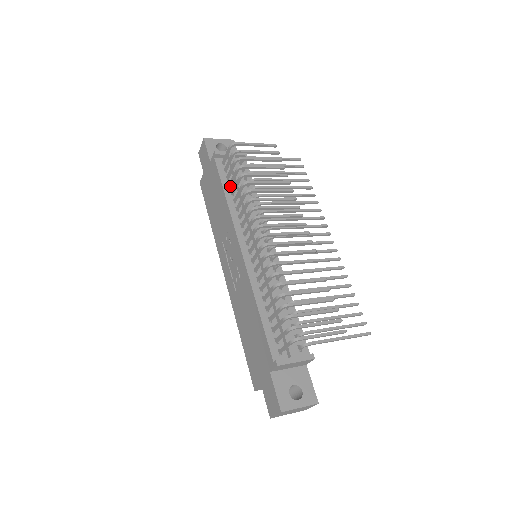
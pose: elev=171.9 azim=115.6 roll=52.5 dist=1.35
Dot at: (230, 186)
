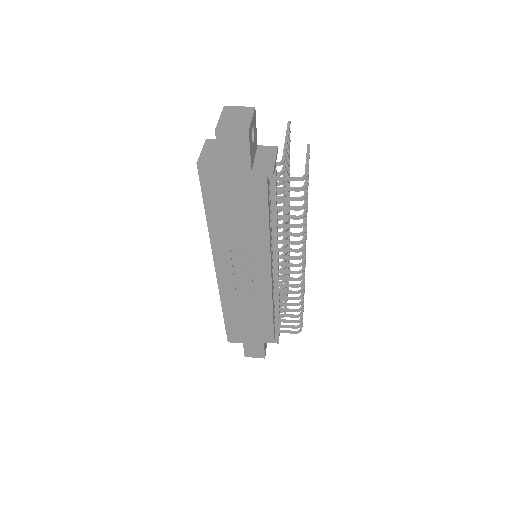
Dot at: (270, 208)
